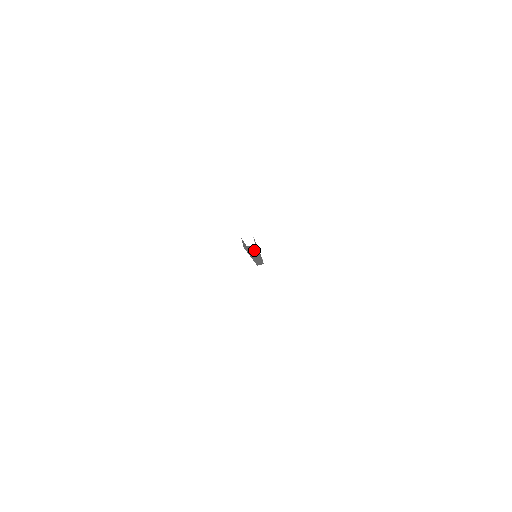
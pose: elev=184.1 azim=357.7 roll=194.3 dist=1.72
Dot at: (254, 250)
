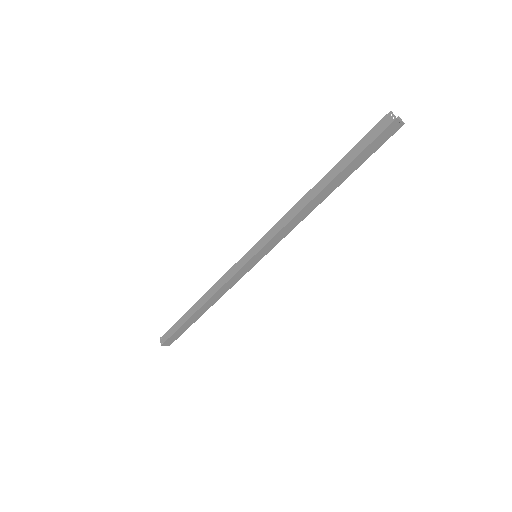
Dot at: (345, 176)
